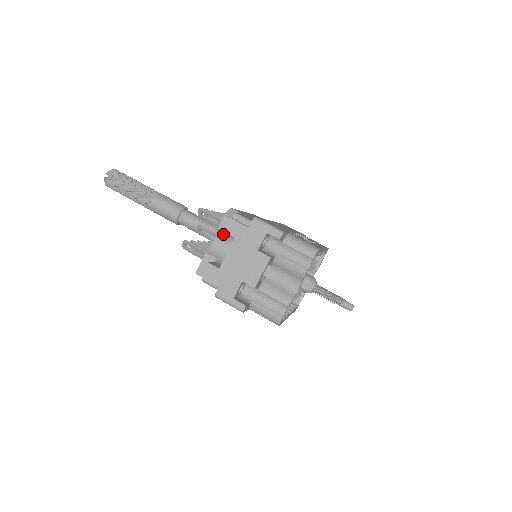
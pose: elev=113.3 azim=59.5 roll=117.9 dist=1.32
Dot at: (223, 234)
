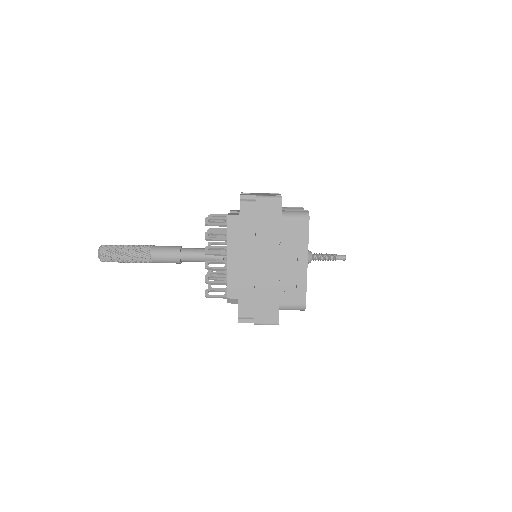
Dot at: occluded
